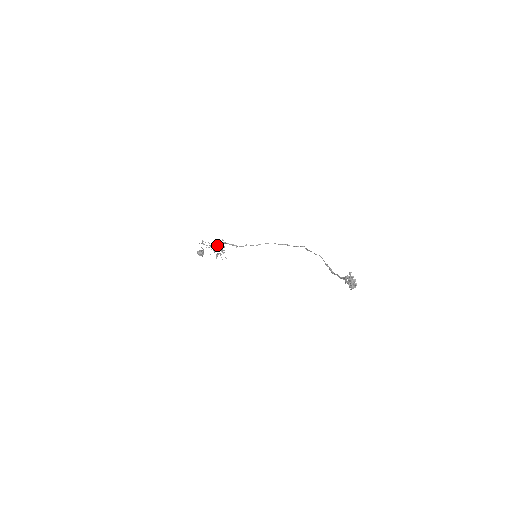
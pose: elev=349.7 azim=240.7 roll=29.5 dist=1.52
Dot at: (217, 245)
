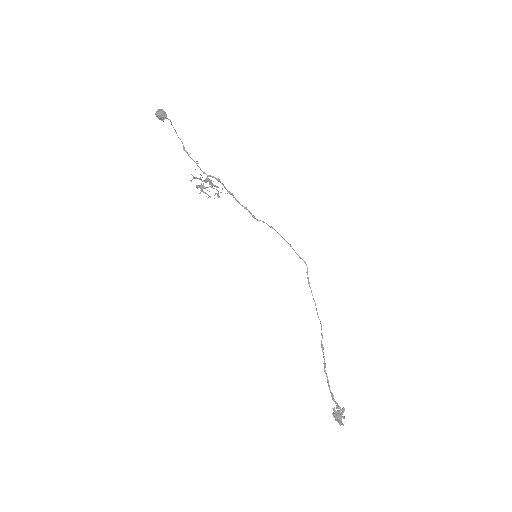
Dot at: (211, 186)
